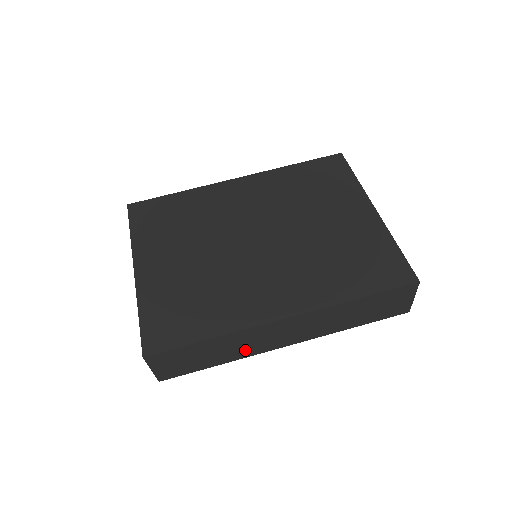
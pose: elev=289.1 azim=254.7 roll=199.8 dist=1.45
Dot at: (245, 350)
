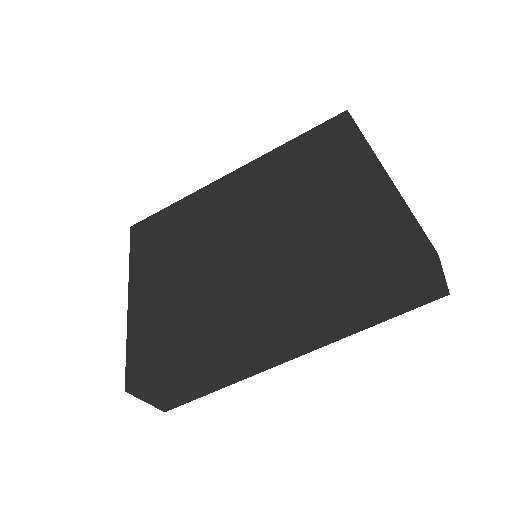
Dot at: (243, 369)
